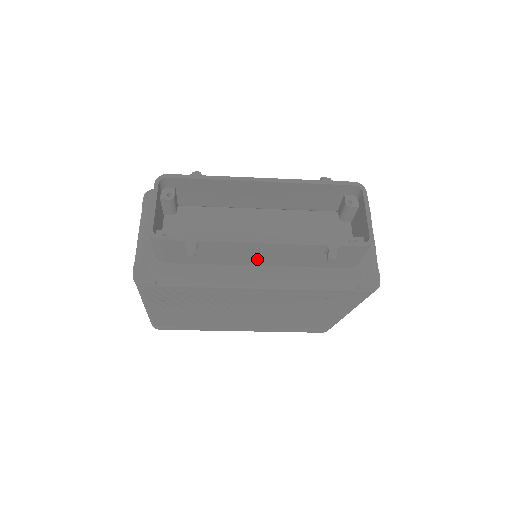
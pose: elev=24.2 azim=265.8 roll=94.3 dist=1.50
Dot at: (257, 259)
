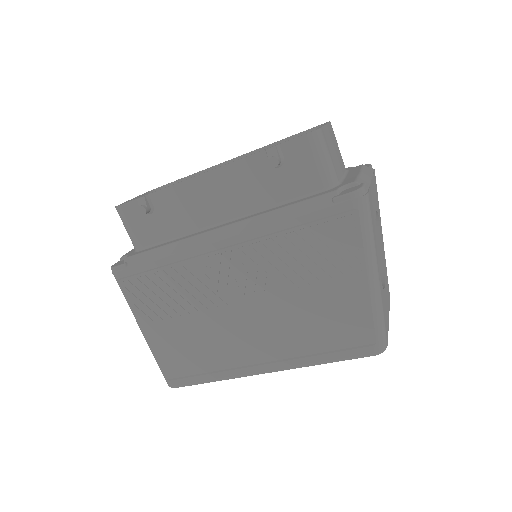
Dot at: (214, 208)
